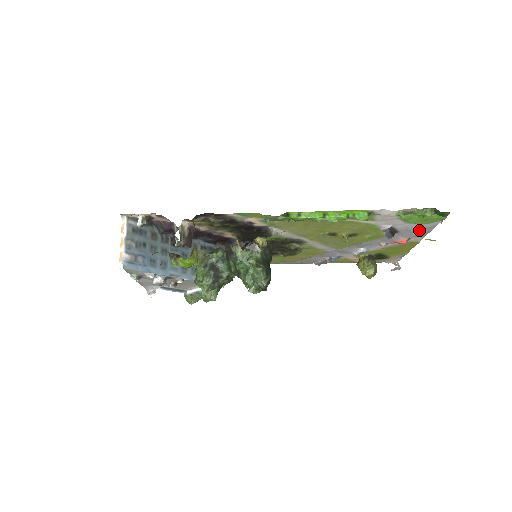
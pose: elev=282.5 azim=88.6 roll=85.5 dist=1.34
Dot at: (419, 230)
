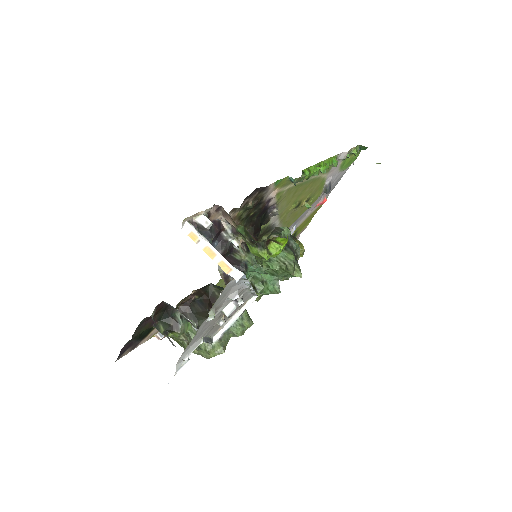
Dot at: (336, 181)
